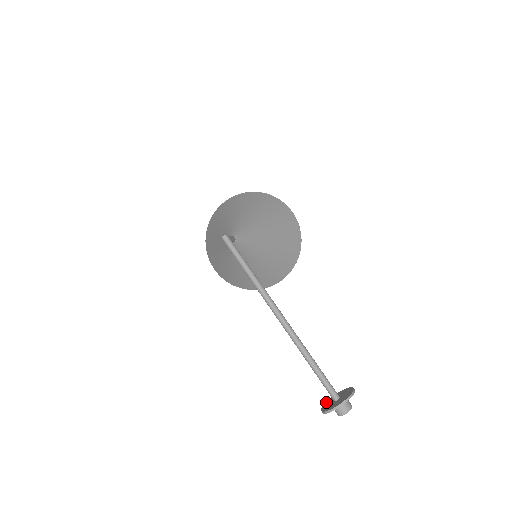
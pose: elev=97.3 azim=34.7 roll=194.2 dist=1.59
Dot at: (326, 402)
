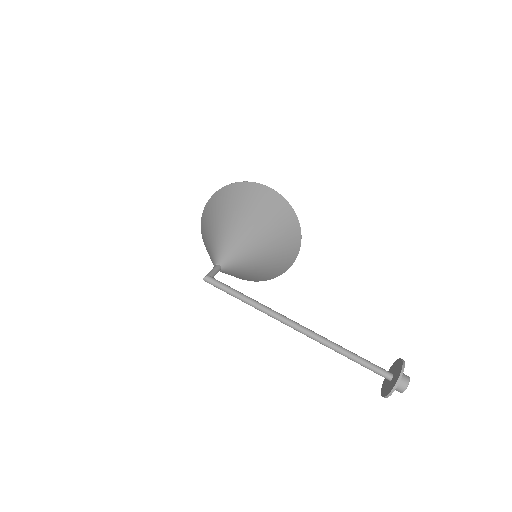
Dot at: (384, 380)
